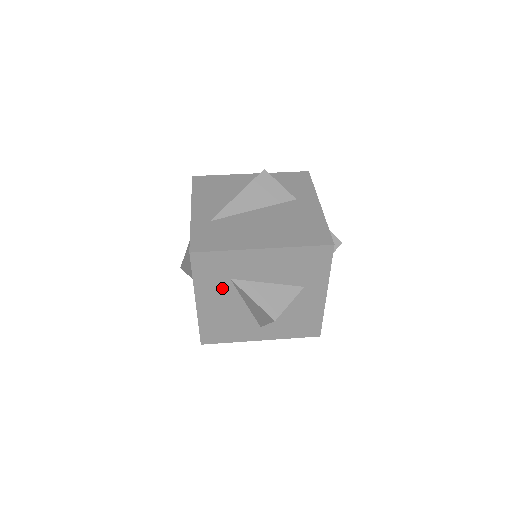
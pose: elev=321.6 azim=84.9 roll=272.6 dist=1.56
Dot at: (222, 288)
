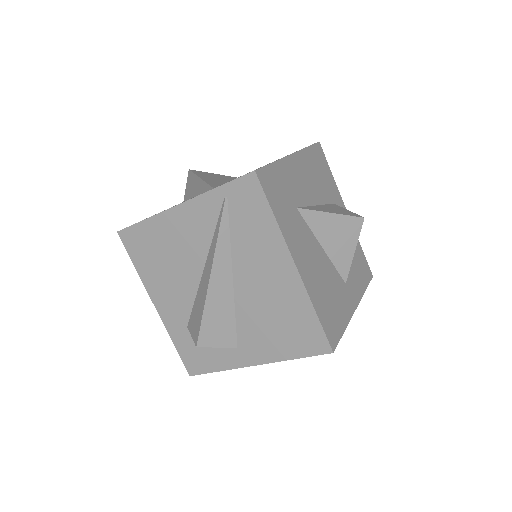
Dot at: (298, 227)
